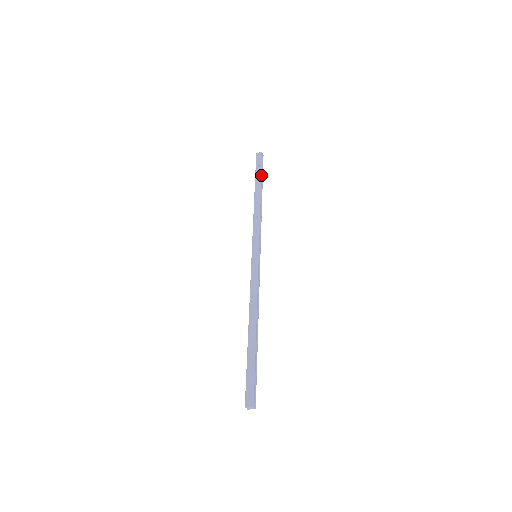
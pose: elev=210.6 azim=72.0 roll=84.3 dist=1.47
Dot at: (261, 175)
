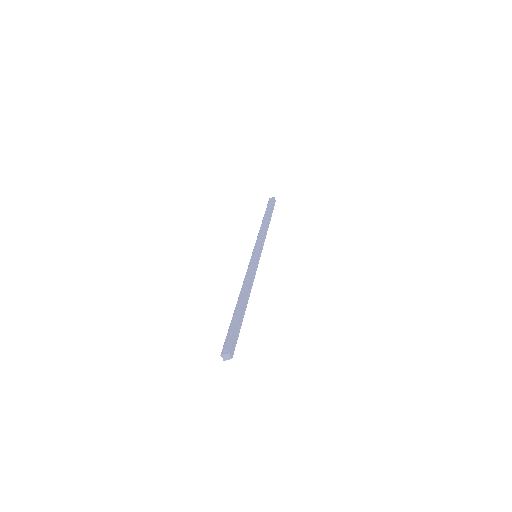
Dot at: (271, 209)
